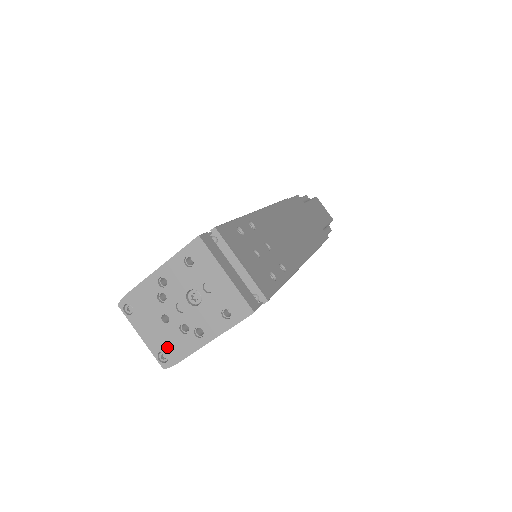
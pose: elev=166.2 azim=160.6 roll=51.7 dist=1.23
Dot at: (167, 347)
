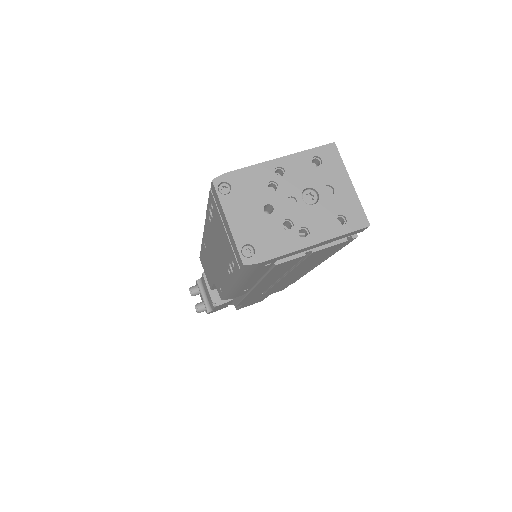
Dot at: (259, 240)
